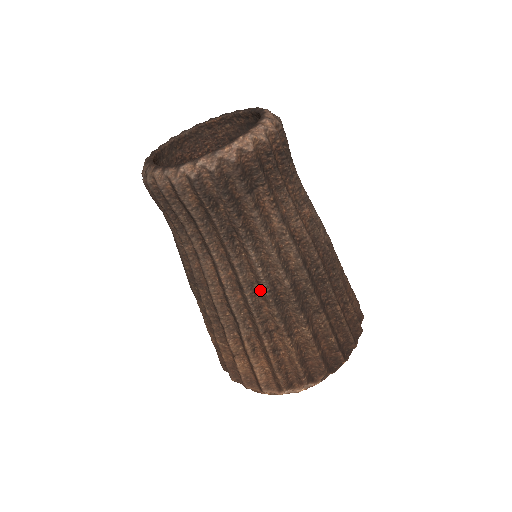
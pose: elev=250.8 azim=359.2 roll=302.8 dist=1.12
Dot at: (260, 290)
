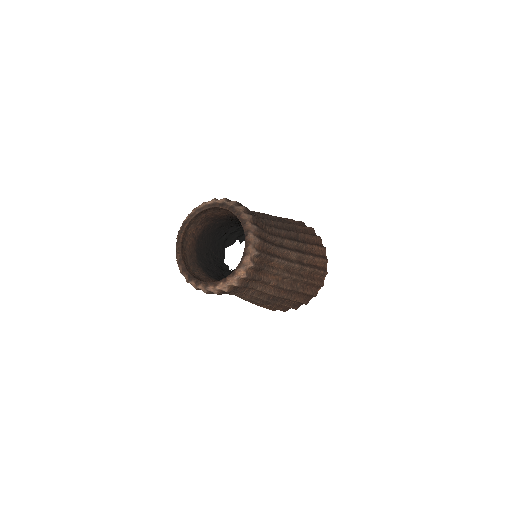
Dot at: occluded
